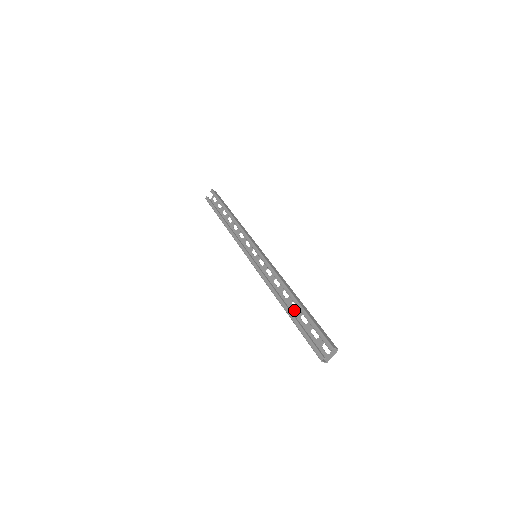
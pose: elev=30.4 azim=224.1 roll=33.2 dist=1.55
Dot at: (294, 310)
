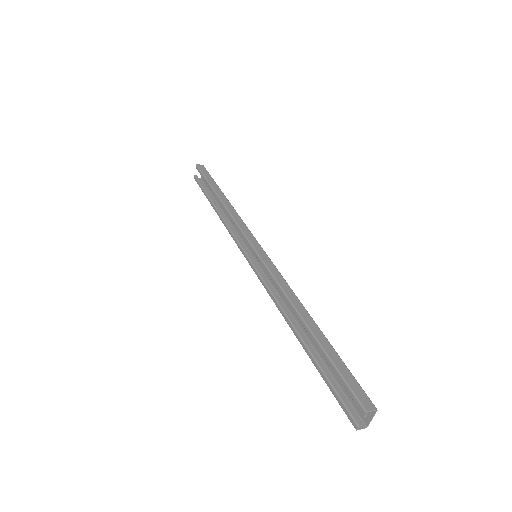
Dot at: occluded
